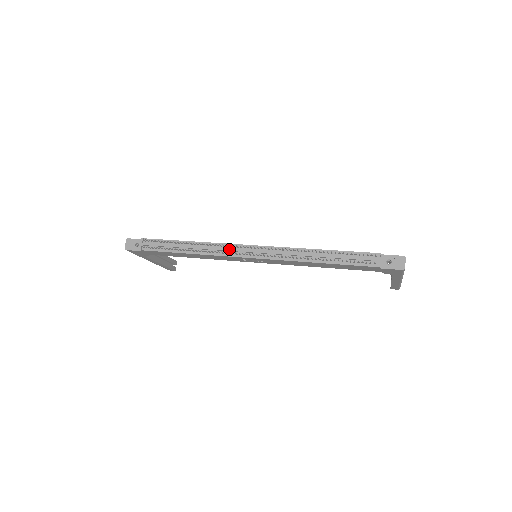
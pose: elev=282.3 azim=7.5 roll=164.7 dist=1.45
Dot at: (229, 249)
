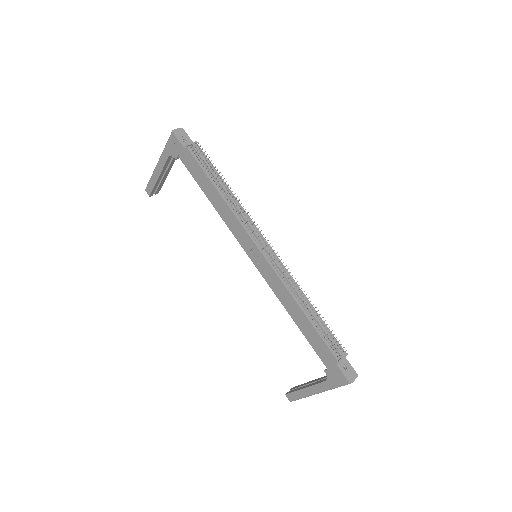
Dot at: (252, 227)
